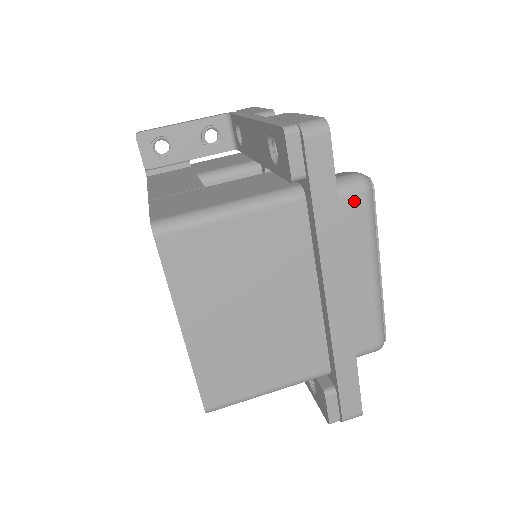
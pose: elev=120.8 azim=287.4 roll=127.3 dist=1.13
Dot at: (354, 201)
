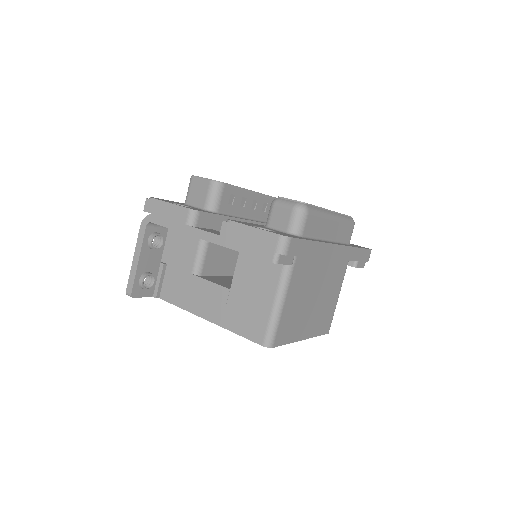
Dot at: (308, 222)
